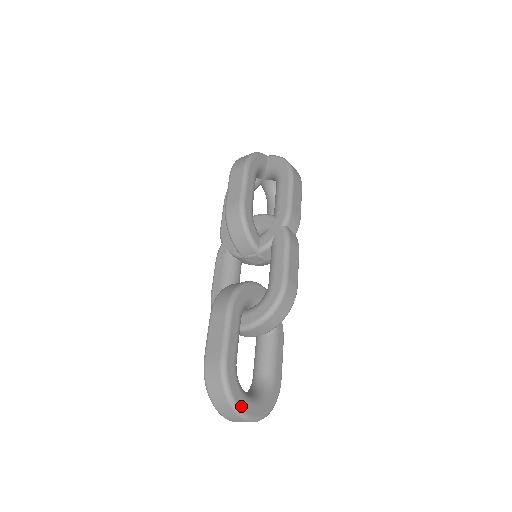
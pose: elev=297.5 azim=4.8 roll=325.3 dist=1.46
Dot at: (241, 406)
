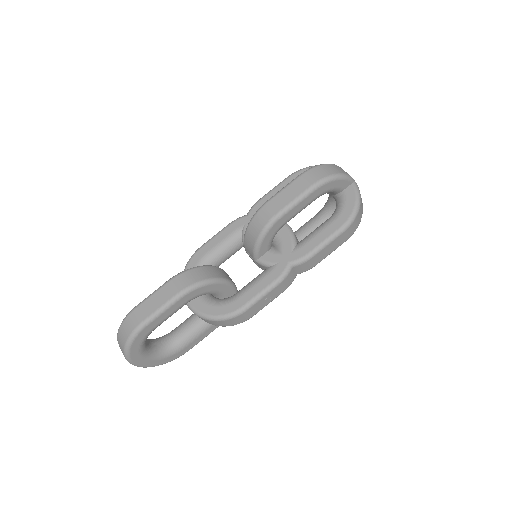
Dot at: (132, 357)
